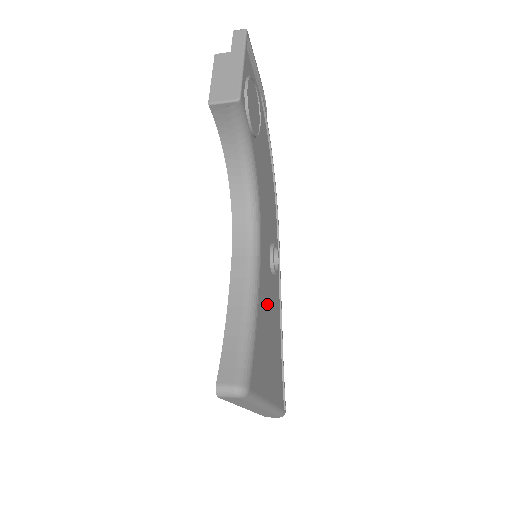
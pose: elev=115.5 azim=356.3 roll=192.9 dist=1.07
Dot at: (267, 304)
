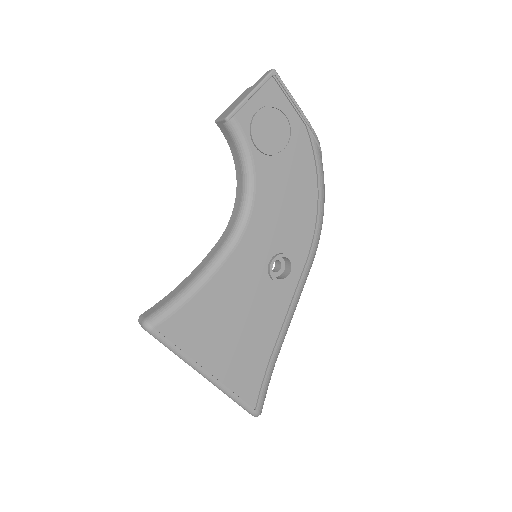
Dot at: (243, 296)
